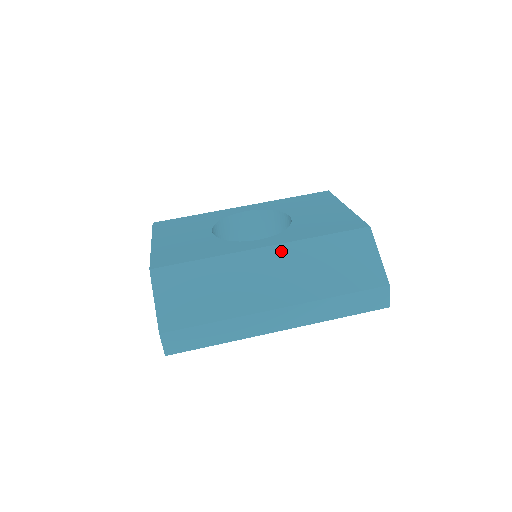
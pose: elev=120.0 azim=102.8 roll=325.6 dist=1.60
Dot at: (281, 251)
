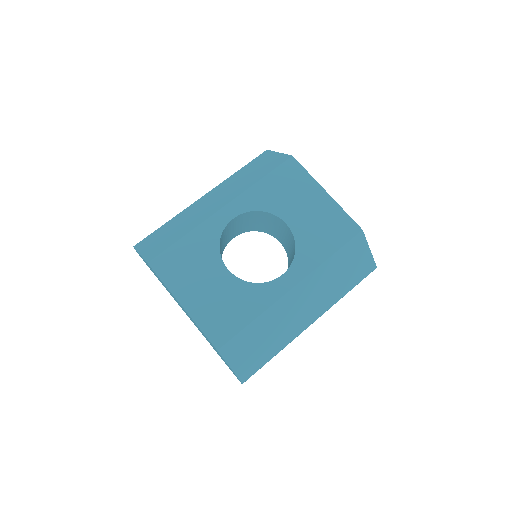
Dot at: (307, 283)
